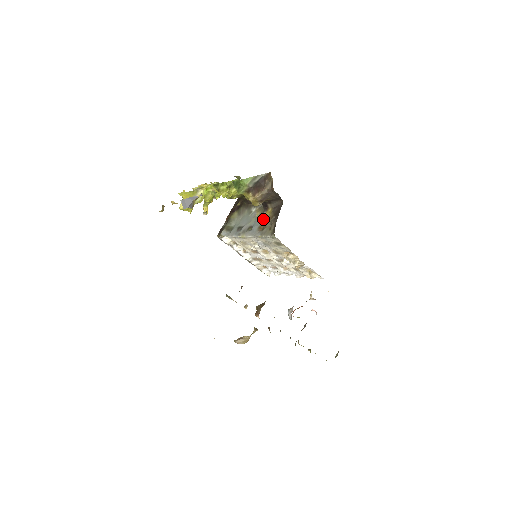
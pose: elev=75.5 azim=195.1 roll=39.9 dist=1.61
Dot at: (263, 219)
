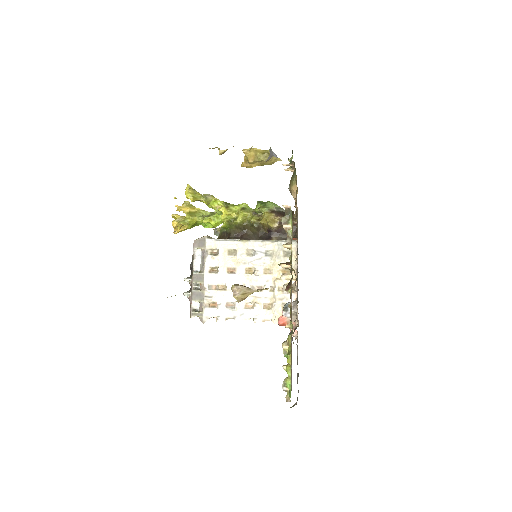
Dot at: occluded
